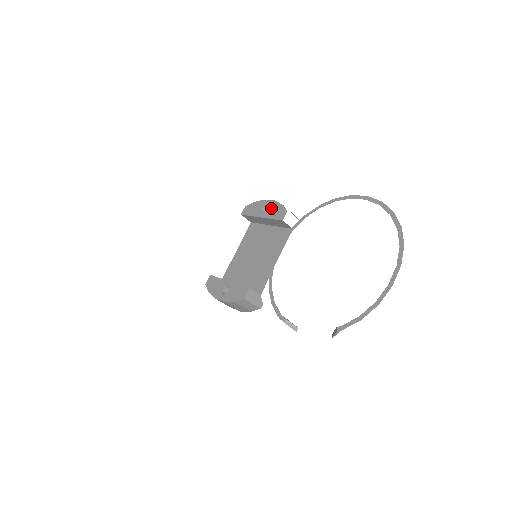
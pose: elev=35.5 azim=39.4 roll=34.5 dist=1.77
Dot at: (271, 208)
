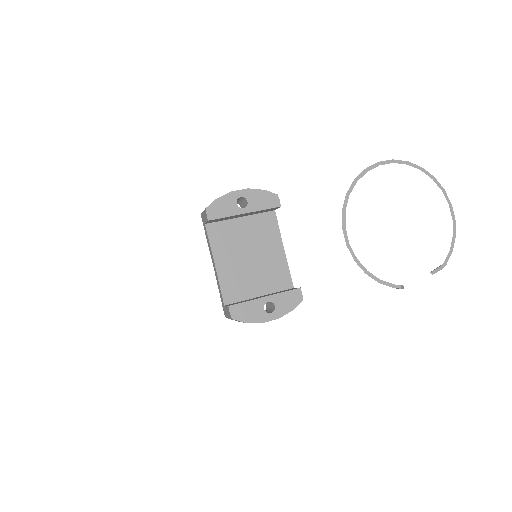
Dot at: (252, 198)
